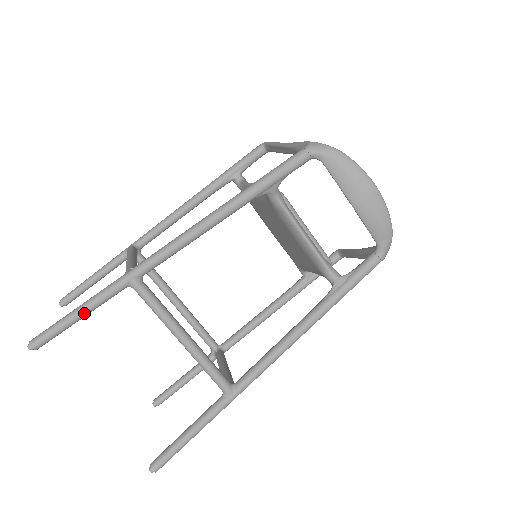
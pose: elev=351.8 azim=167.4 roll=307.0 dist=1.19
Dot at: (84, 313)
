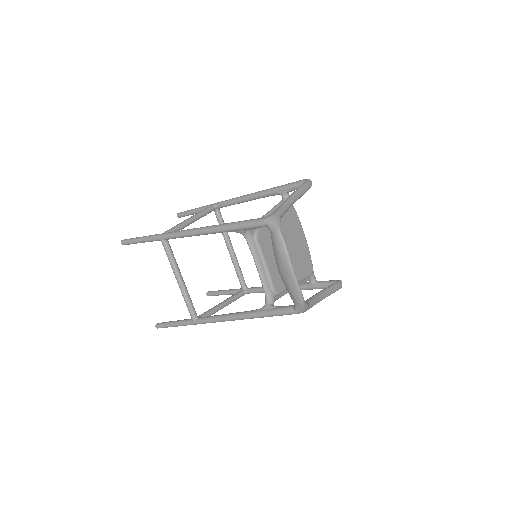
Dot at: (141, 242)
